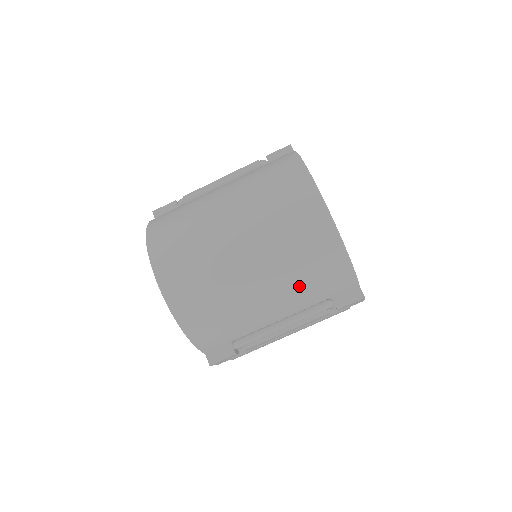
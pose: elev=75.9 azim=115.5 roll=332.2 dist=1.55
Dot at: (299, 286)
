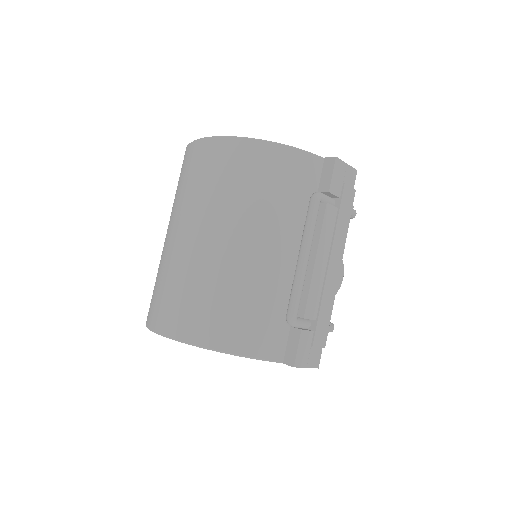
Dot at: (263, 206)
